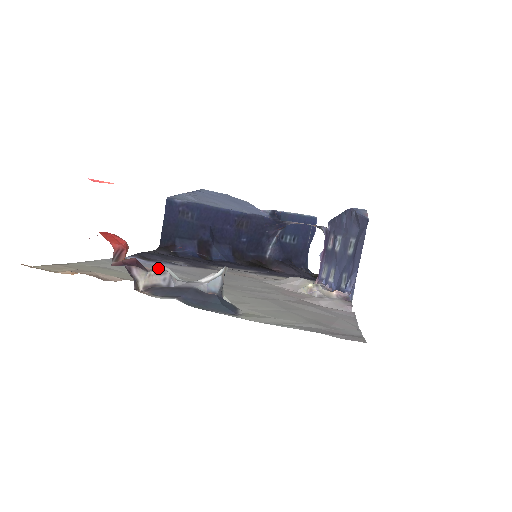
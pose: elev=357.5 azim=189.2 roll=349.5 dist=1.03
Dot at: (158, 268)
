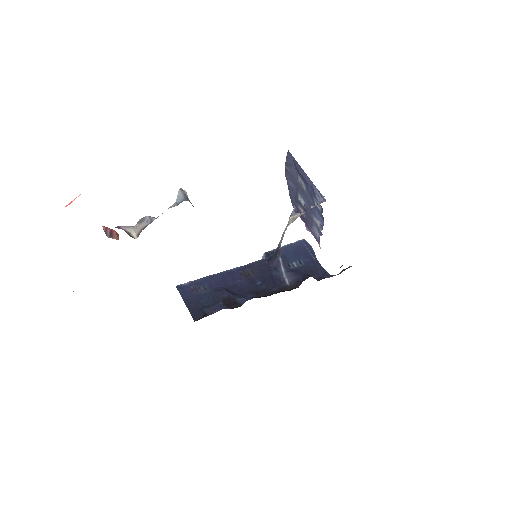
Dot at: (139, 220)
